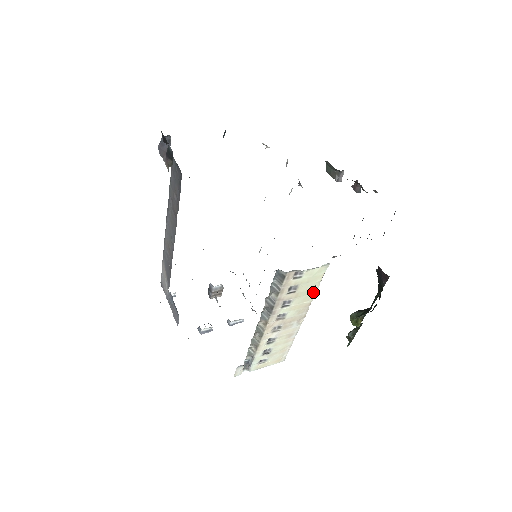
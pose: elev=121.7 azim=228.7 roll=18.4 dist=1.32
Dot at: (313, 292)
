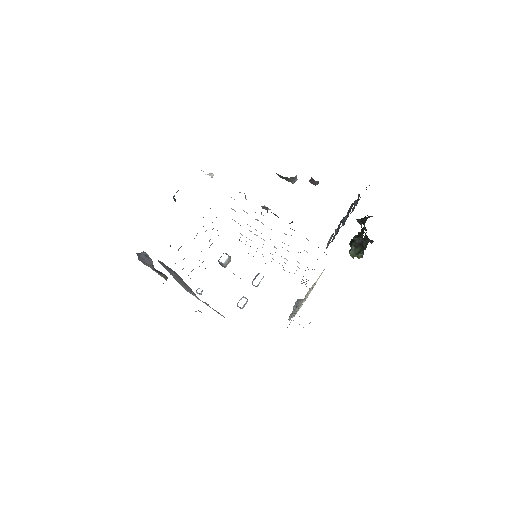
Dot at: (321, 274)
